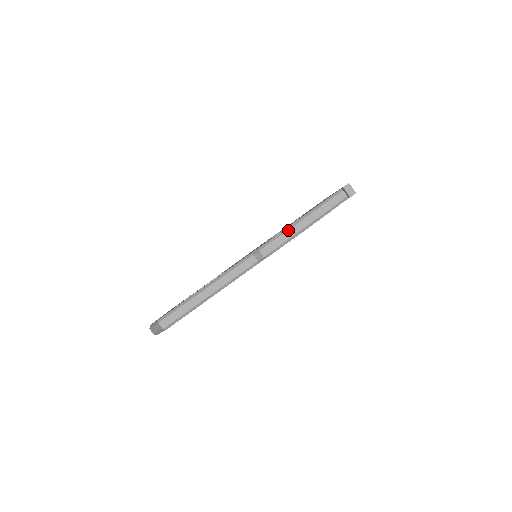
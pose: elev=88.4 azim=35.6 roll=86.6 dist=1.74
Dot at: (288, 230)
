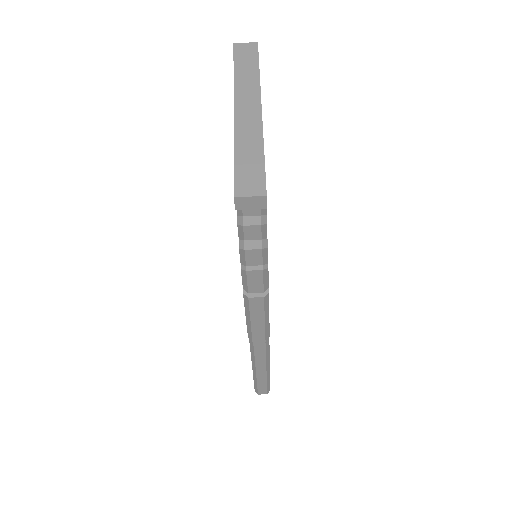
Dot at: (250, 315)
